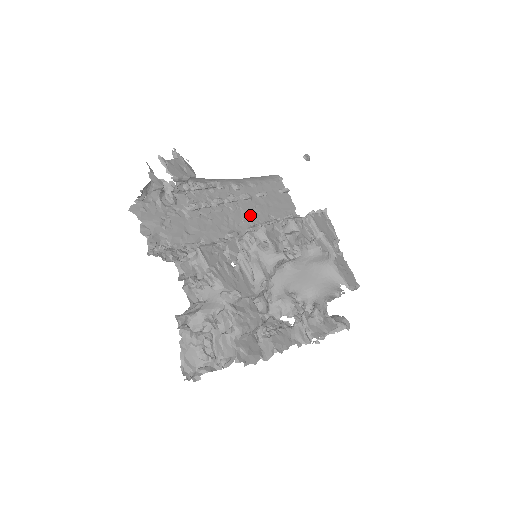
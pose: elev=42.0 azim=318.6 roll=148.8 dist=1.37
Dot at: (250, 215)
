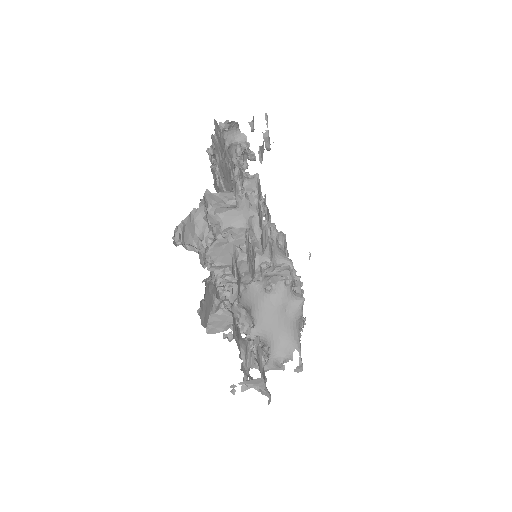
Dot at: occluded
